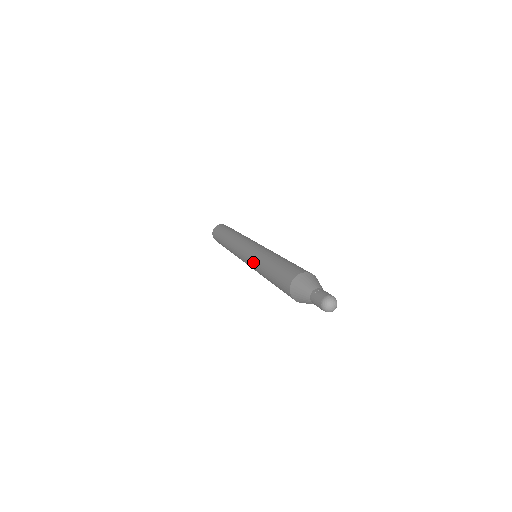
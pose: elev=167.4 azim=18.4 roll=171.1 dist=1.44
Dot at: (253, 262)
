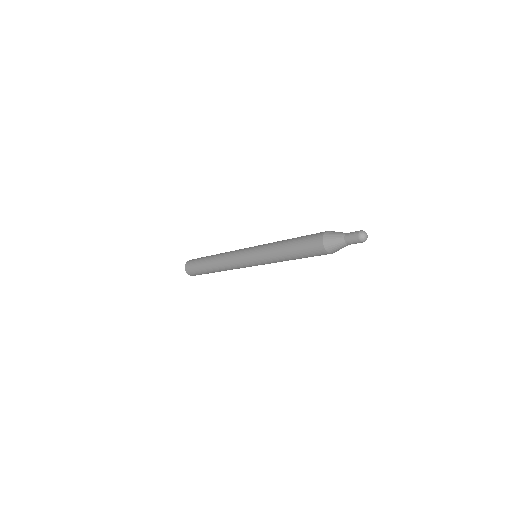
Dot at: (267, 244)
